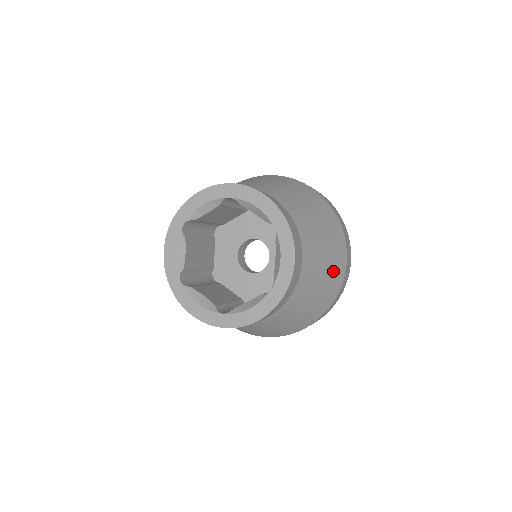
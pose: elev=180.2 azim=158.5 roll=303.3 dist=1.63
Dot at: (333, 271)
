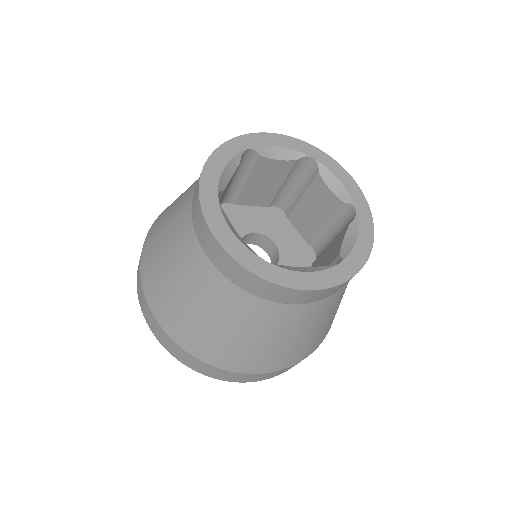
Dot at: (335, 314)
